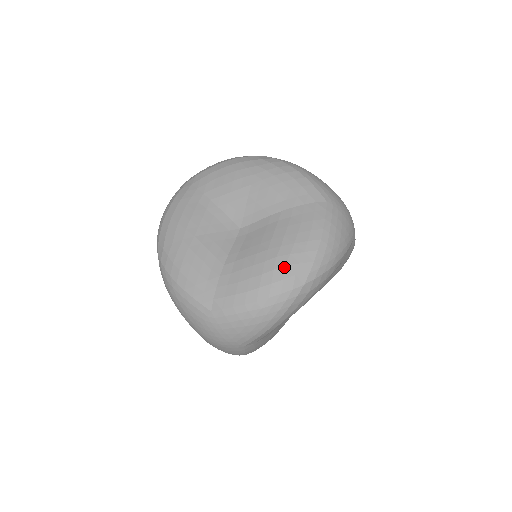
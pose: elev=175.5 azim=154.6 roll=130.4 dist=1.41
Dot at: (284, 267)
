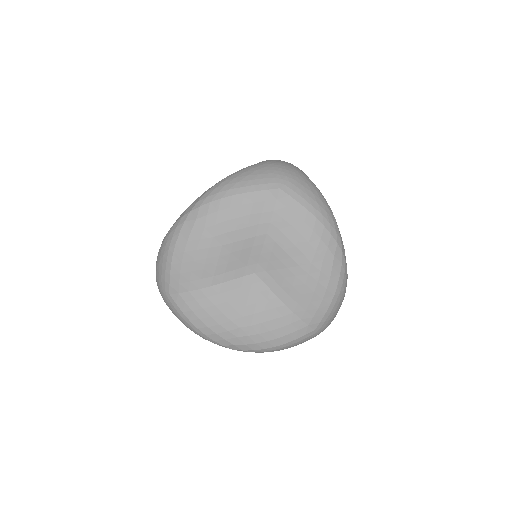
Dot at: (324, 262)
